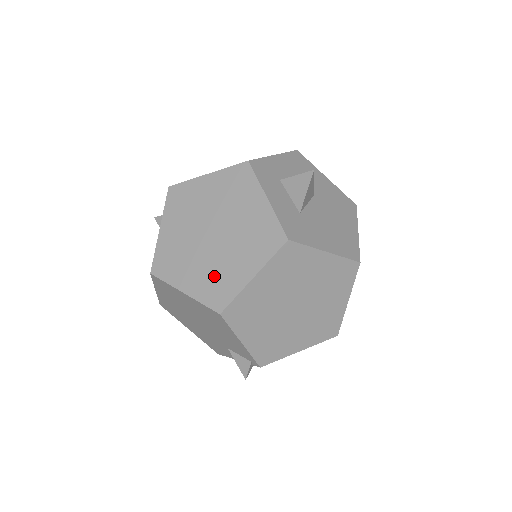
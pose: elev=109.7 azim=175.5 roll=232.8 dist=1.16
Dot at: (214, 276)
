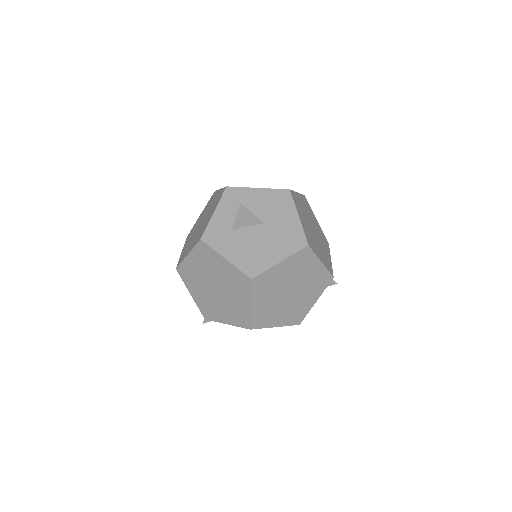
Dot at: (187, 248)
